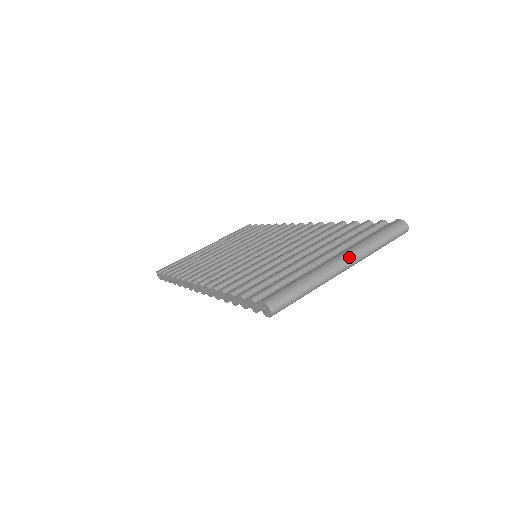
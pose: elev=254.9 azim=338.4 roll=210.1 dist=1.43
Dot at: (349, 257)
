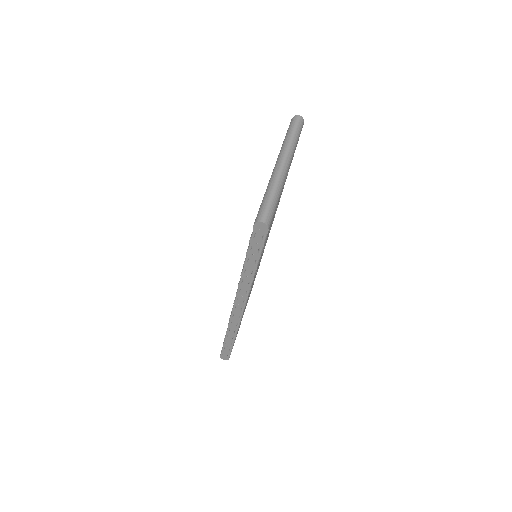
Dot at: (280, 158)
